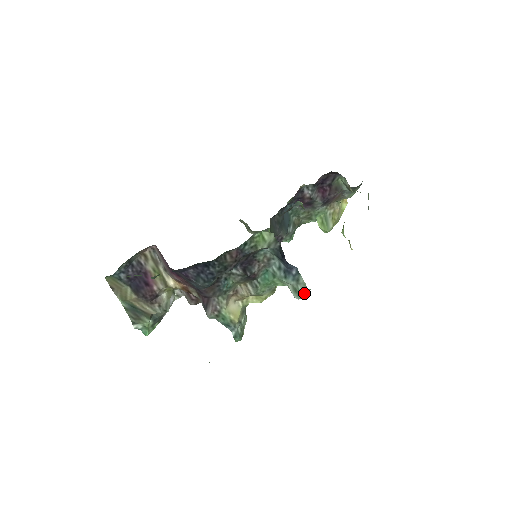
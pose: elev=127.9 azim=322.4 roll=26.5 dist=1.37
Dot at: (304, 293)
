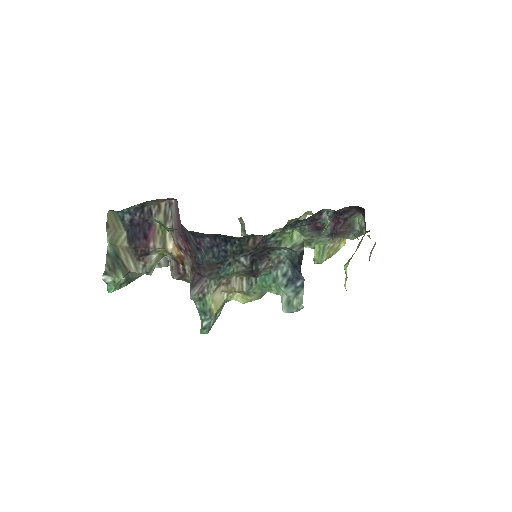
Dot at: (296, 309)
